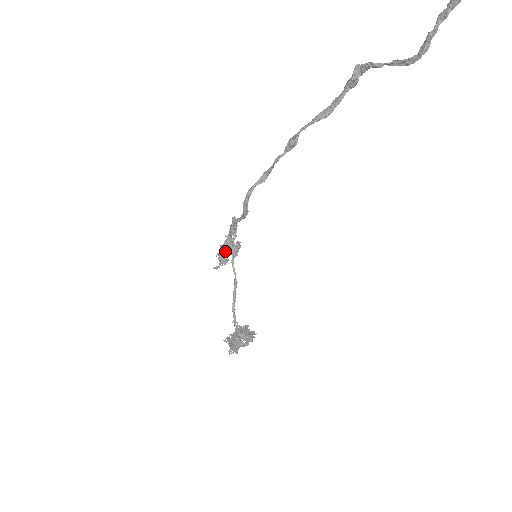
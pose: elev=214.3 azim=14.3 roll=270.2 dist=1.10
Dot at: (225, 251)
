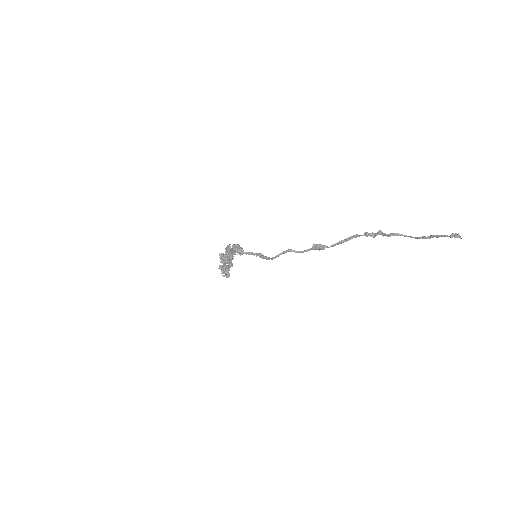
Dot at: occluded
